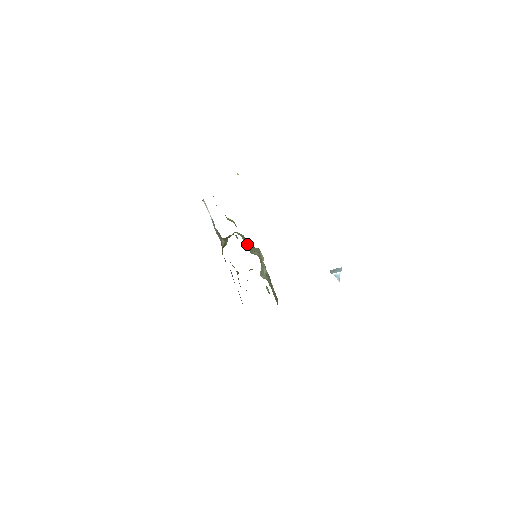
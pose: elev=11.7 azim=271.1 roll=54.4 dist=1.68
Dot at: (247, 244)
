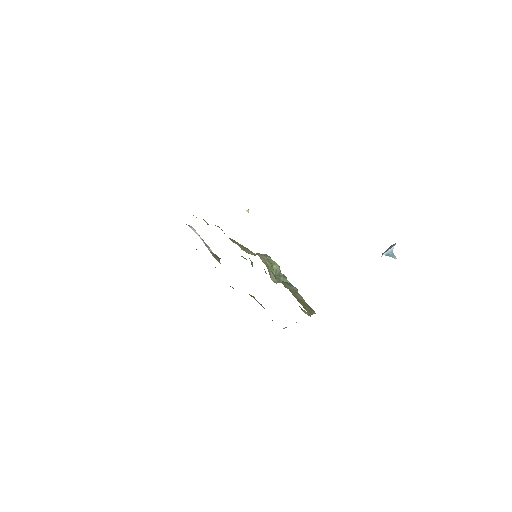
Dot at: (242, 247)
